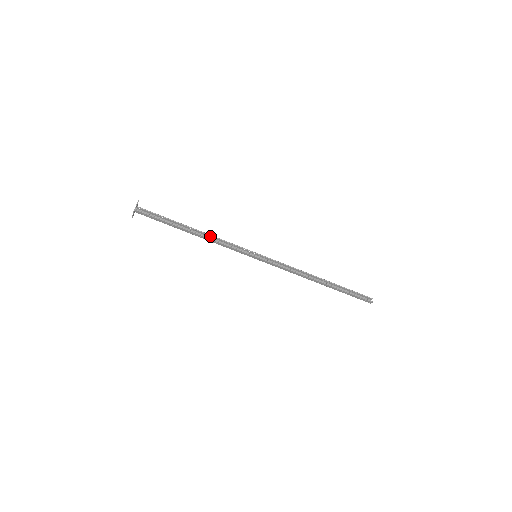
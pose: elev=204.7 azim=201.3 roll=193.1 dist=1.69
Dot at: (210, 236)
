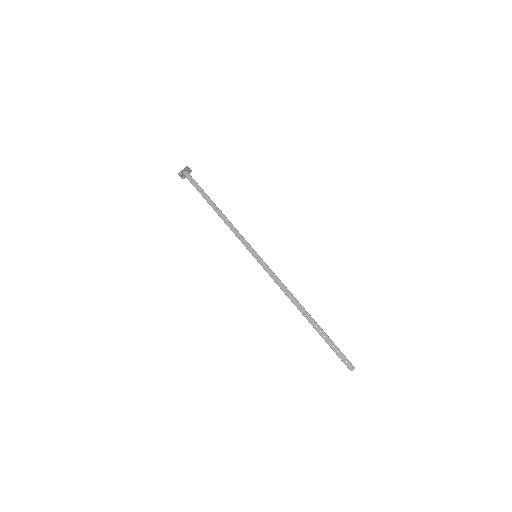
Dot at: (226, 221)
